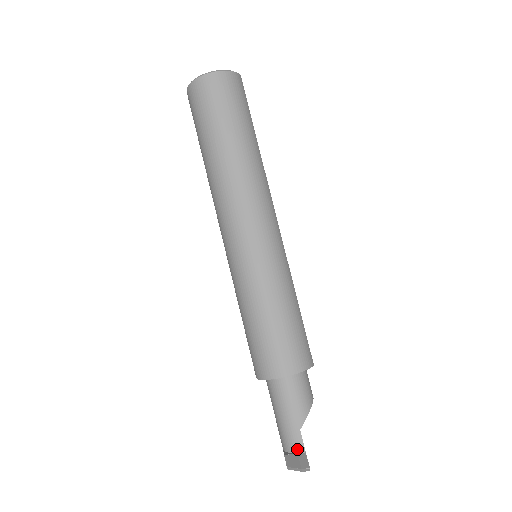
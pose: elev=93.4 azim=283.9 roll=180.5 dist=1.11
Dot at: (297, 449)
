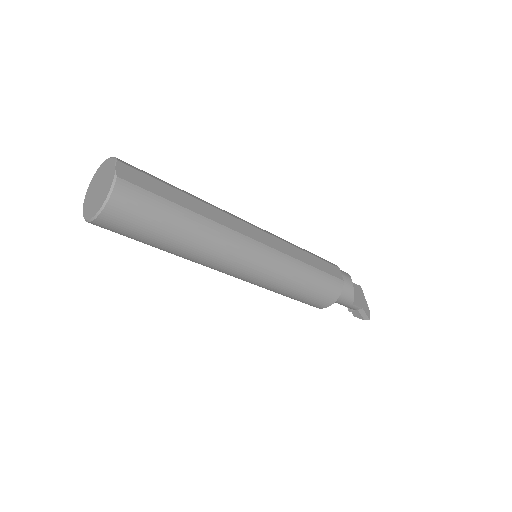
Dot at: (356, 309)
